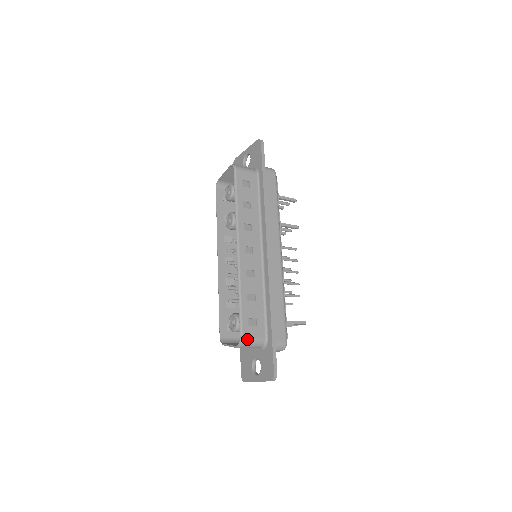
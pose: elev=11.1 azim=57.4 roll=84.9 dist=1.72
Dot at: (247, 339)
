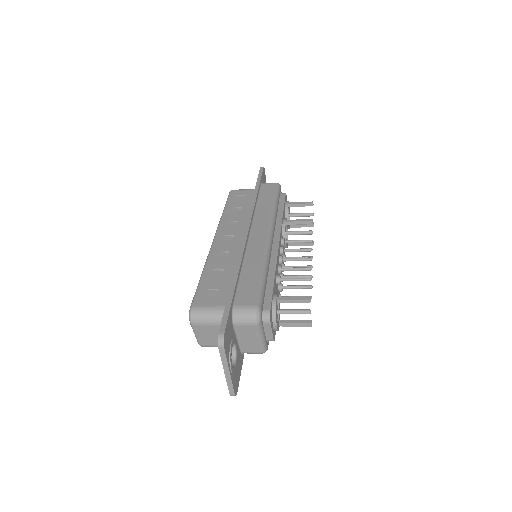
Dot at: (198, 308)
